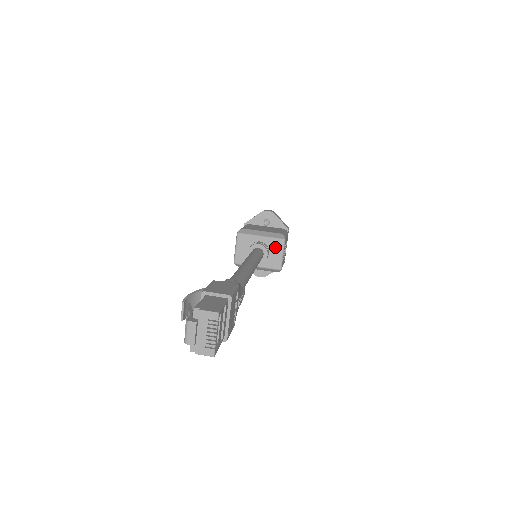
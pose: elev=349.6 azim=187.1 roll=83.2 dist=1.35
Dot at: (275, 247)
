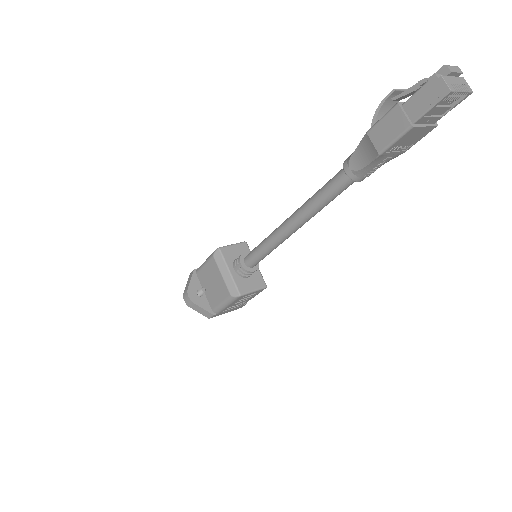
Dot at: (256, 280)
